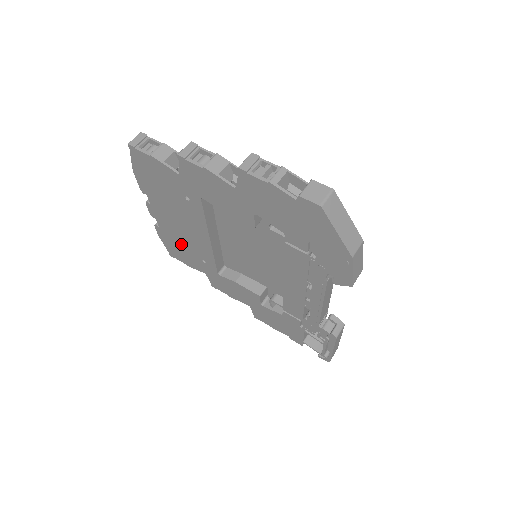
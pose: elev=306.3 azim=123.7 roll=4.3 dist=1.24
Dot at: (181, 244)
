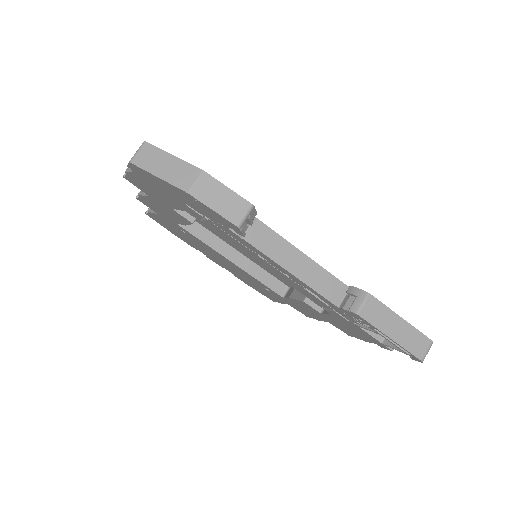
Dot at: (250, 282)
